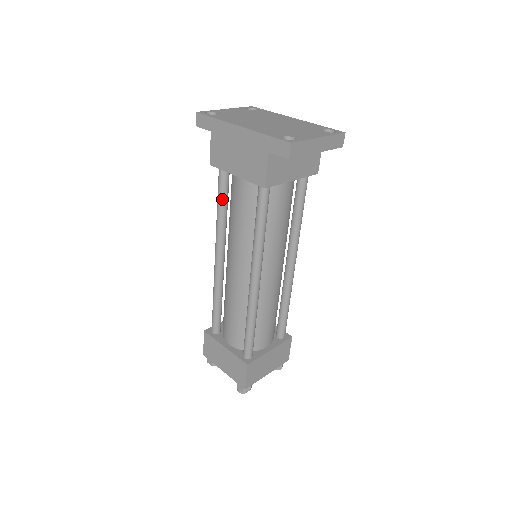
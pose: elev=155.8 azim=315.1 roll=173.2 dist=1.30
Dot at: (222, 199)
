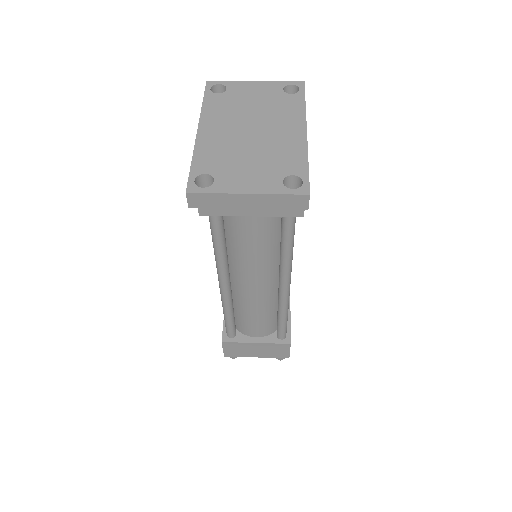
Dot at: occluded
